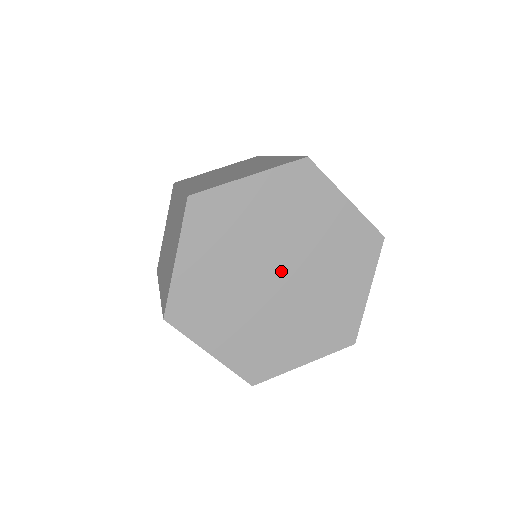
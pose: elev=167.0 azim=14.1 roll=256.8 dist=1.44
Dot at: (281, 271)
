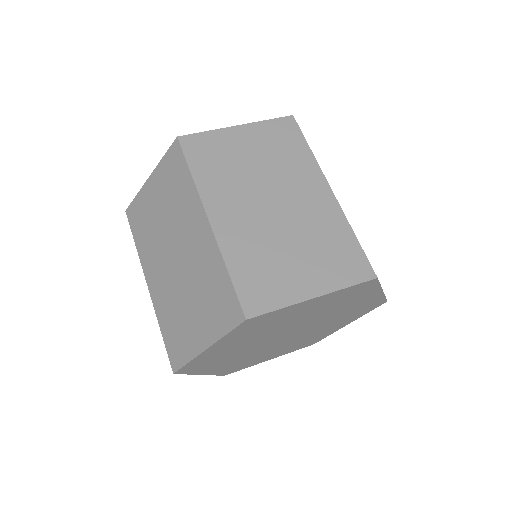
Dot at: (293, 332)
